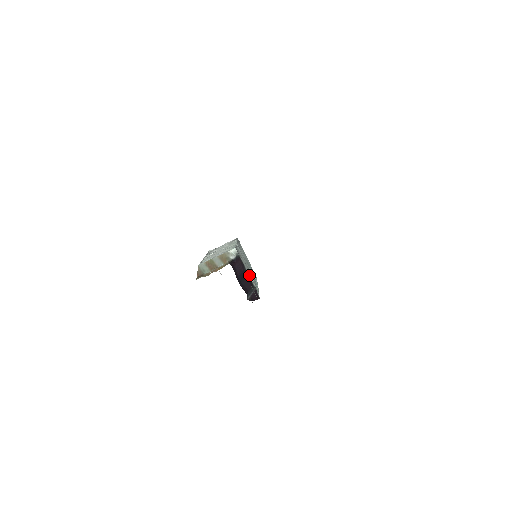
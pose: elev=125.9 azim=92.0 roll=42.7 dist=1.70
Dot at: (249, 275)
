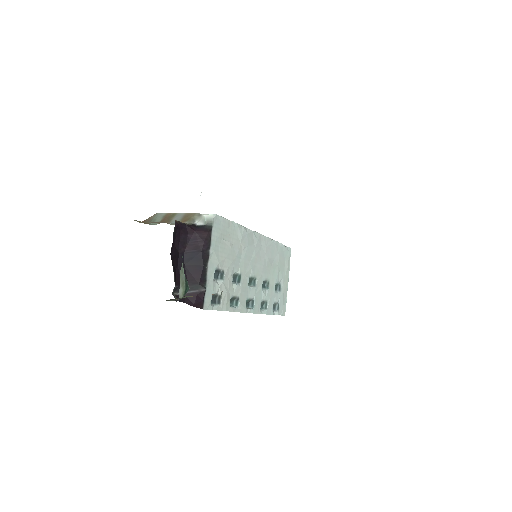
Dot at: (222, 272)
